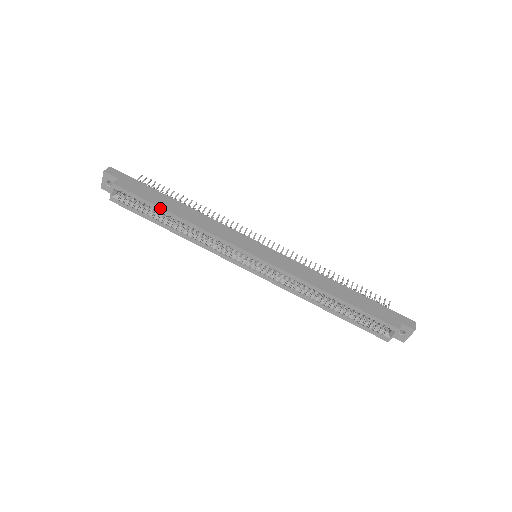
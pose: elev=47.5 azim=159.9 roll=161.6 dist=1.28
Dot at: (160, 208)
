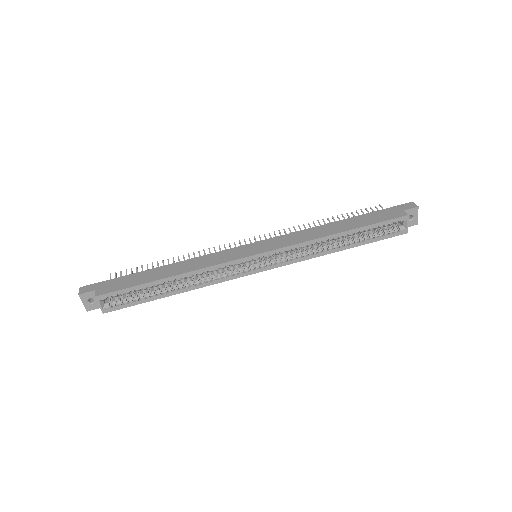
Dot at: (151, 283)
